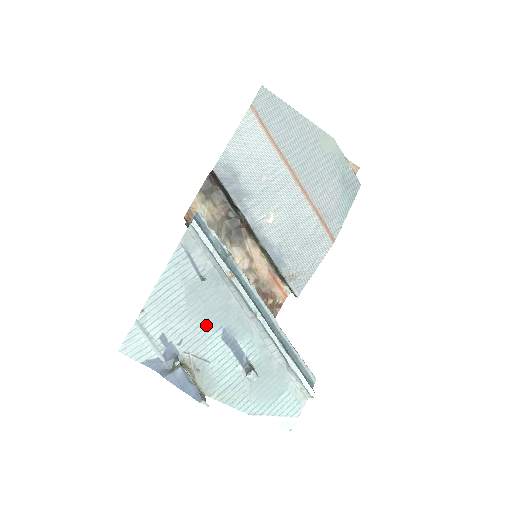
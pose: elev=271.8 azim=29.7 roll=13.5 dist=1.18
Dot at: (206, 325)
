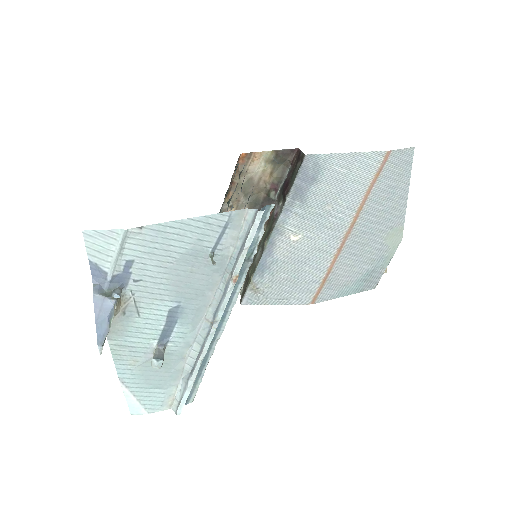
Dot at: (171, 289)
